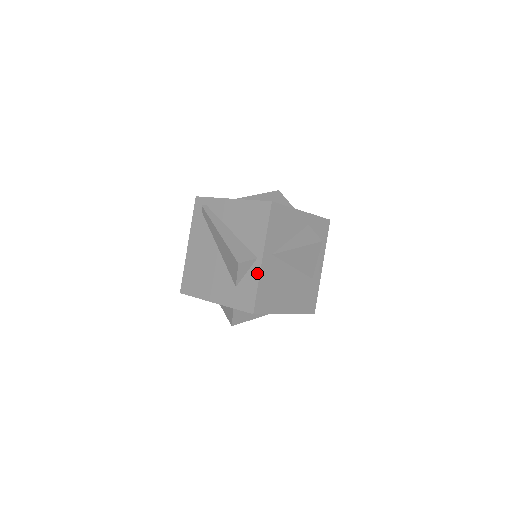
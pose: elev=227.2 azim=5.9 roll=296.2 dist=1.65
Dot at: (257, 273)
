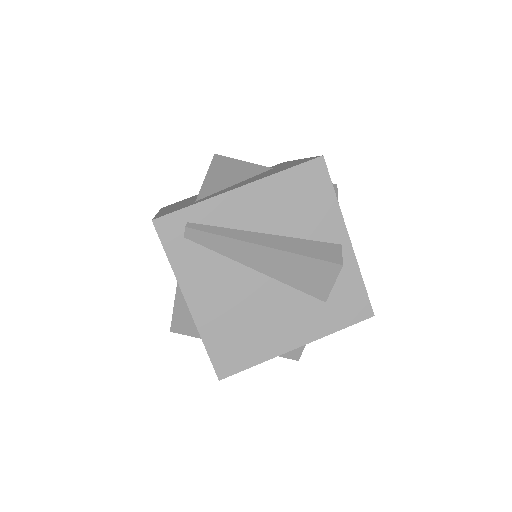
Dot at: (352, 263)
